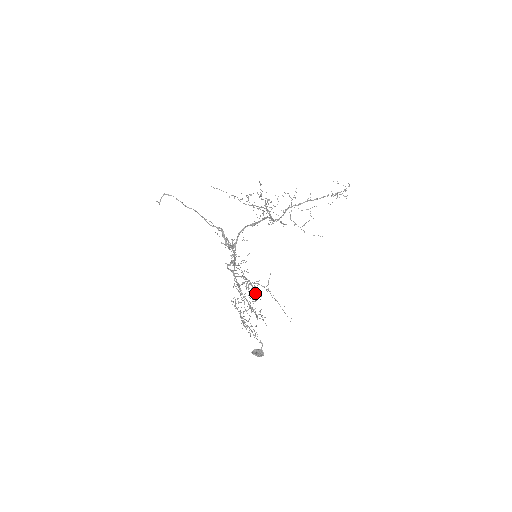
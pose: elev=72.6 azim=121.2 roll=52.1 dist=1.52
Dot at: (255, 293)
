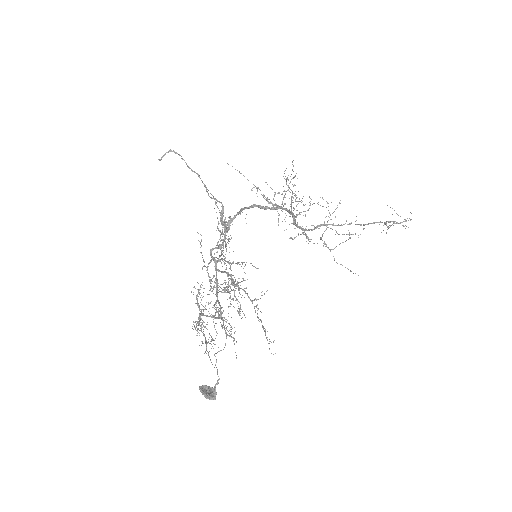
Dot at: occluded
